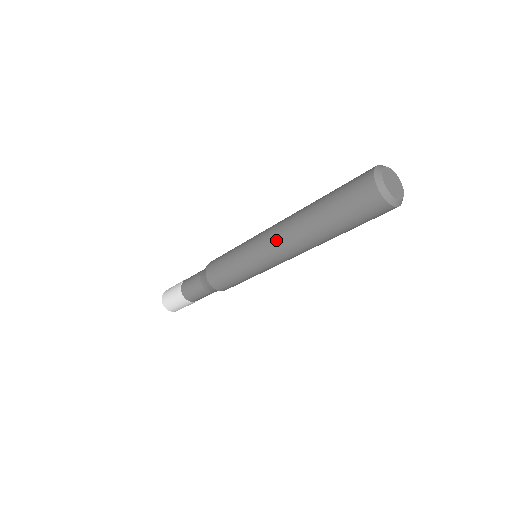
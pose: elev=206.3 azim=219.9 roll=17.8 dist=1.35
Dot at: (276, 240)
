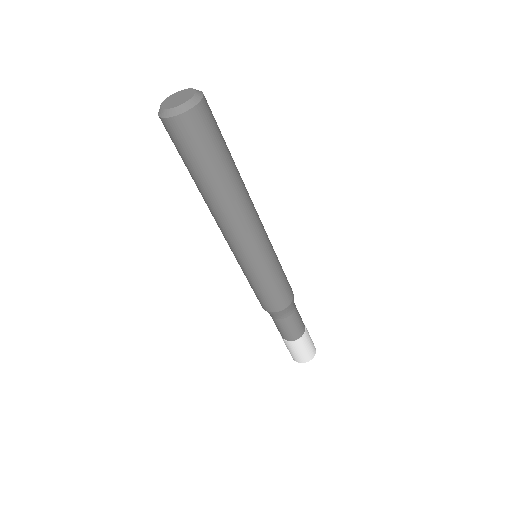
Dot at: occluded
